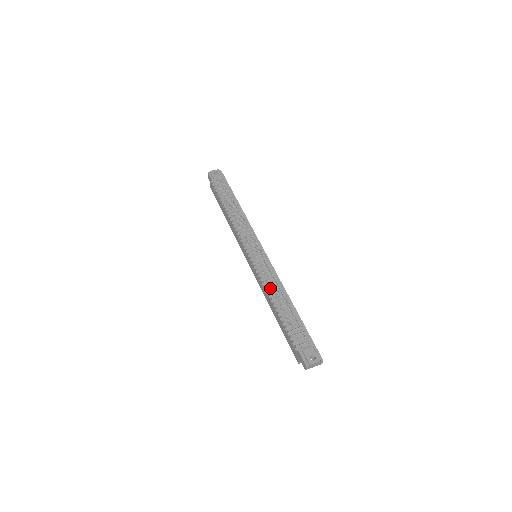
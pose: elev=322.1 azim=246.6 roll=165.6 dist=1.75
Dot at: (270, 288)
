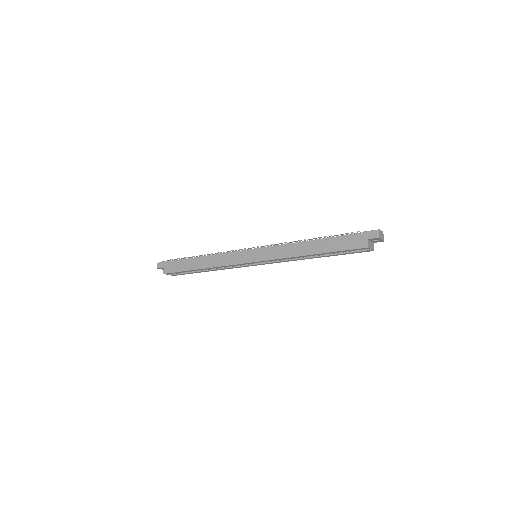
Dot at: (293, 243)
